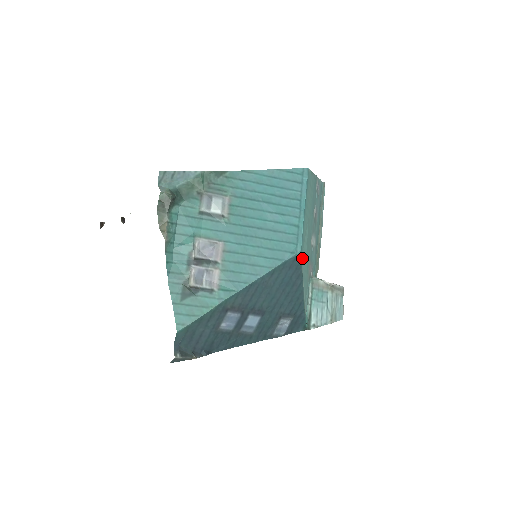
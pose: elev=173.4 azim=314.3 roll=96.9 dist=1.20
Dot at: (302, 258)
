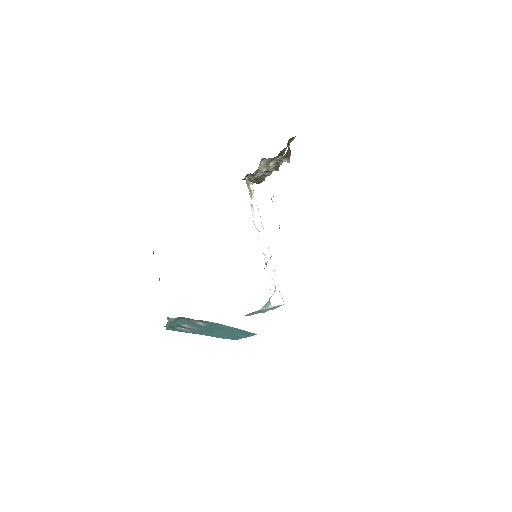
Dot at: occluded
